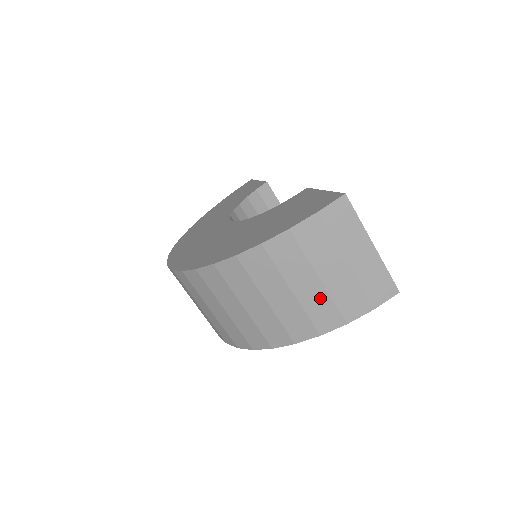
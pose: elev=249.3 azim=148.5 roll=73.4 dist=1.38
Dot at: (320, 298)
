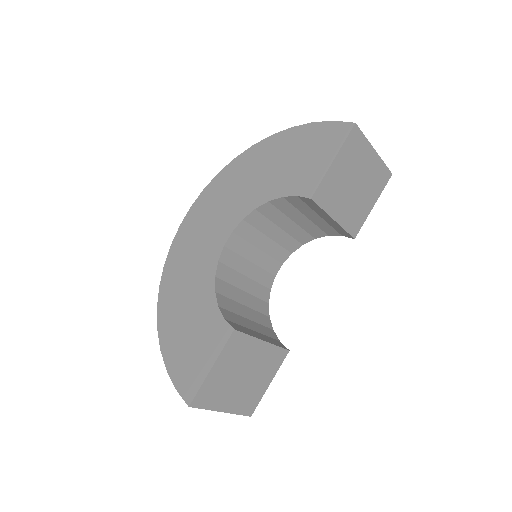
Dot at: occluded
